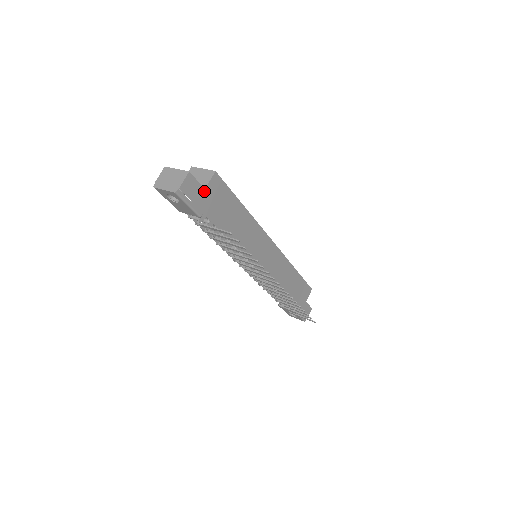
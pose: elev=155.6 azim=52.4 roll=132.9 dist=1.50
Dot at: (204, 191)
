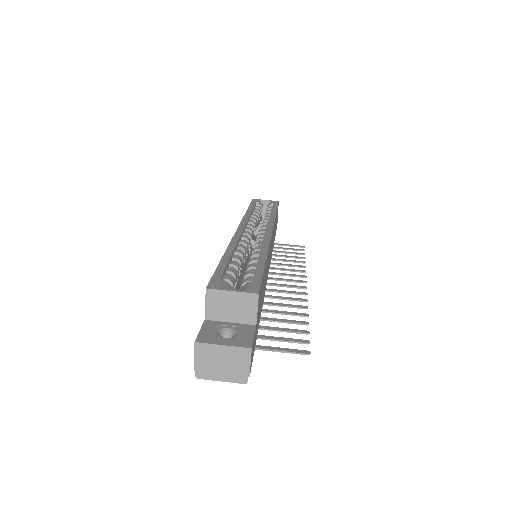
Dot at: (255, 328)
